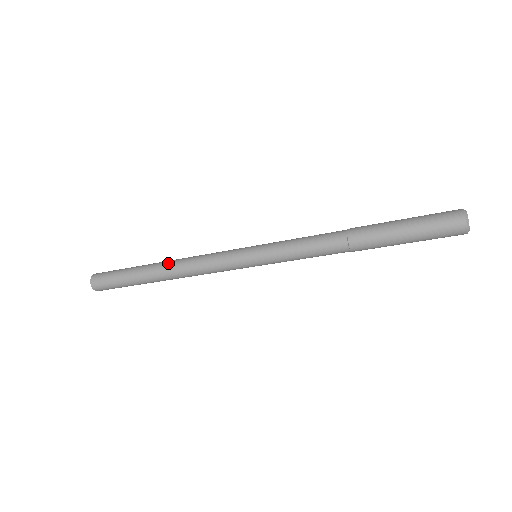
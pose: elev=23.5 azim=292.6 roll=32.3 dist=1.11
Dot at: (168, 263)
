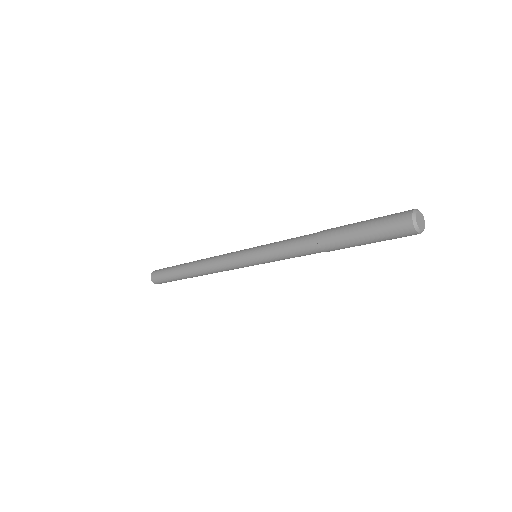
Dot at: (196, 271)
